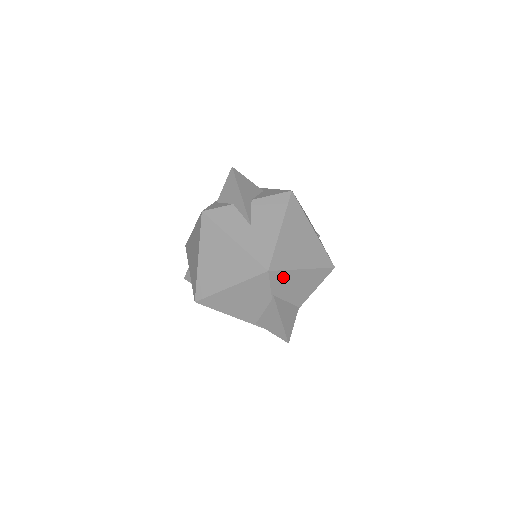
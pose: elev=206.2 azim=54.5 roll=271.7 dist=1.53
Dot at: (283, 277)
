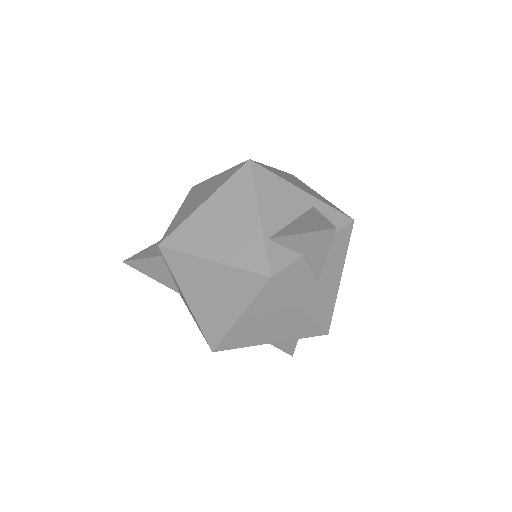
Dot at: occluded
